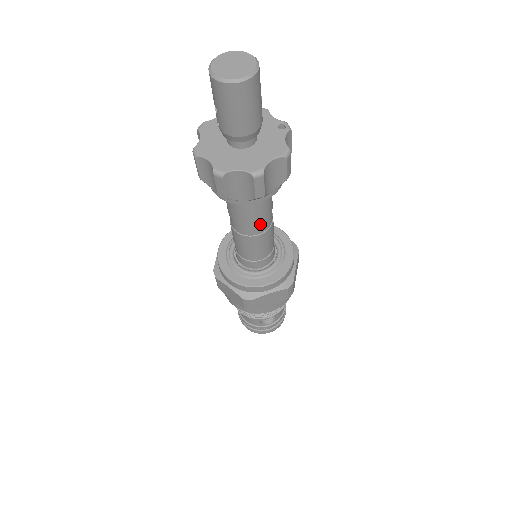
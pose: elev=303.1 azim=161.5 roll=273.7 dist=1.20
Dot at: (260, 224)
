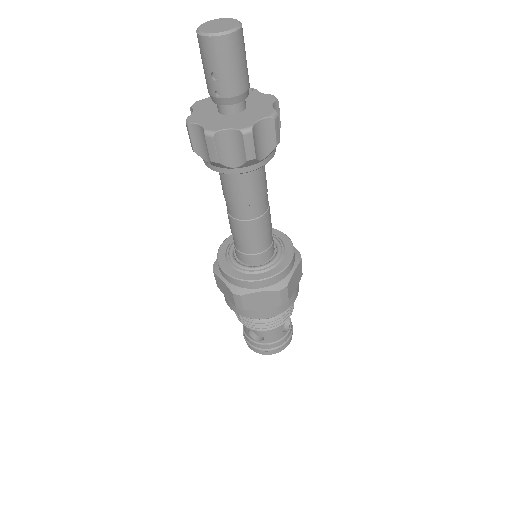
Dot at: (266, 197)
